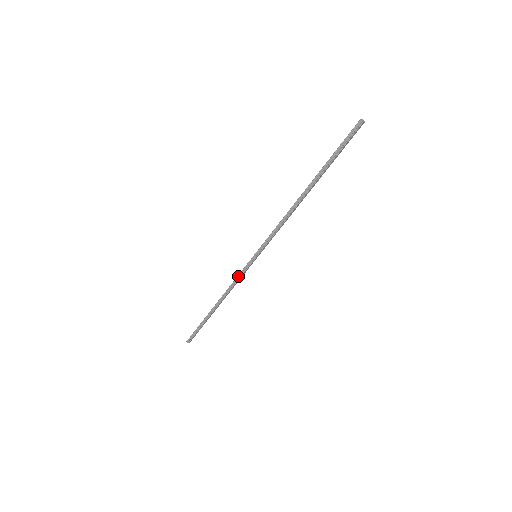
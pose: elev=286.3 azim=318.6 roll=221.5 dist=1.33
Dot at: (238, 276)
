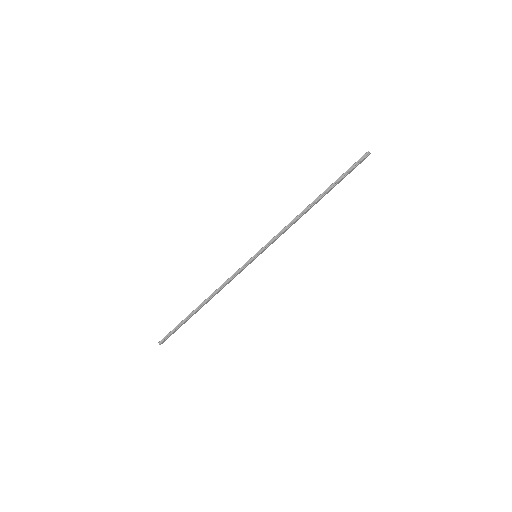
Dot at: (234, 274)
